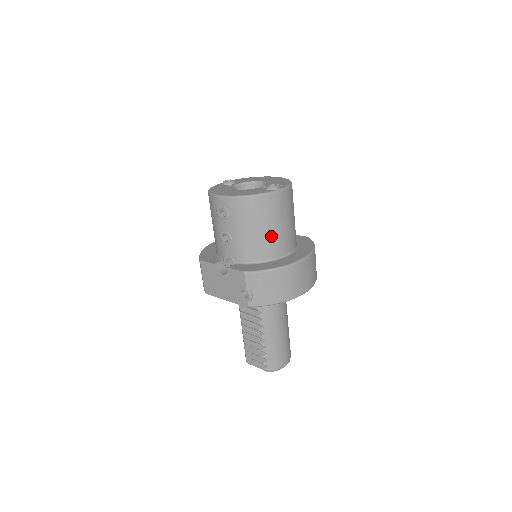
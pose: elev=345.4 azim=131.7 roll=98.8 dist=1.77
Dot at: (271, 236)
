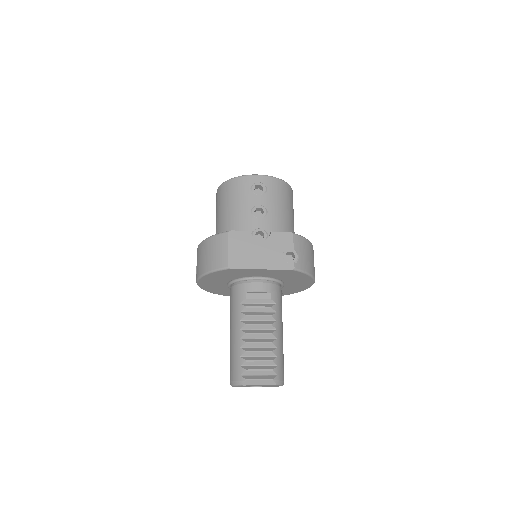
Dot at: (293, 222)
